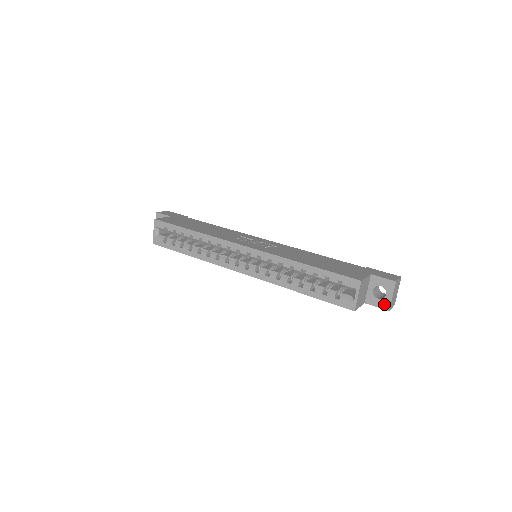
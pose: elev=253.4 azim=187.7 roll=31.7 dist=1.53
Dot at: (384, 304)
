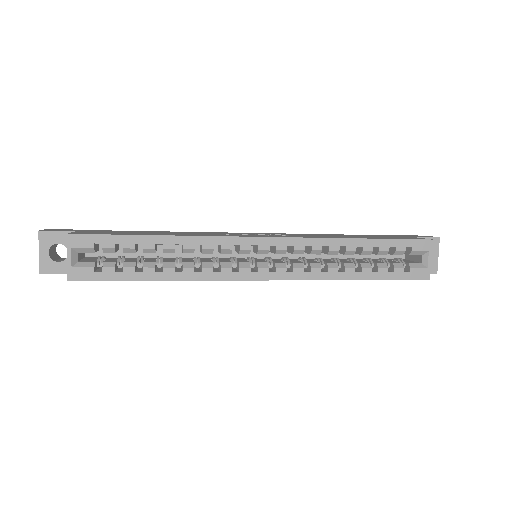
Dot at: (431, 268)
